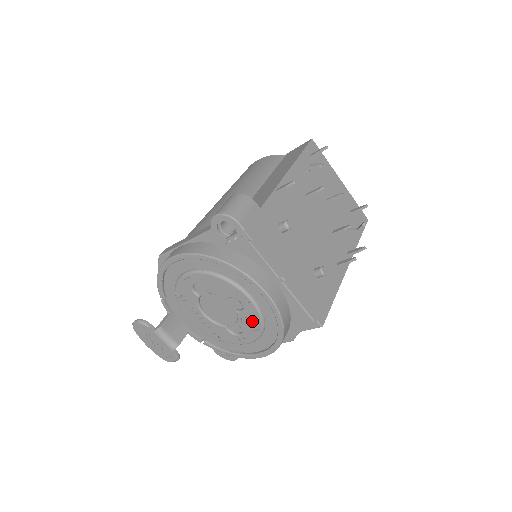
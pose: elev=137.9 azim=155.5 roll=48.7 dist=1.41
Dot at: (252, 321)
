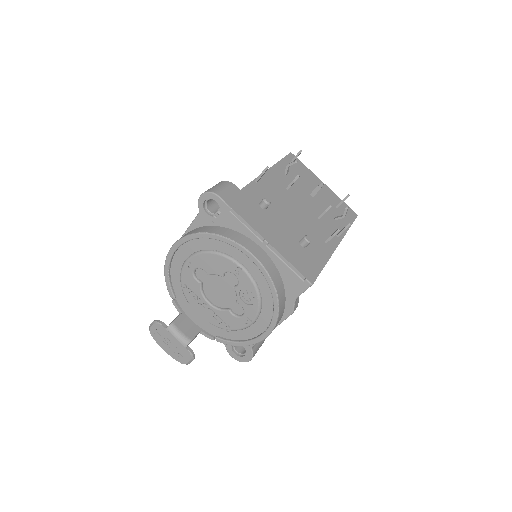
Dot at: (249, 294)
